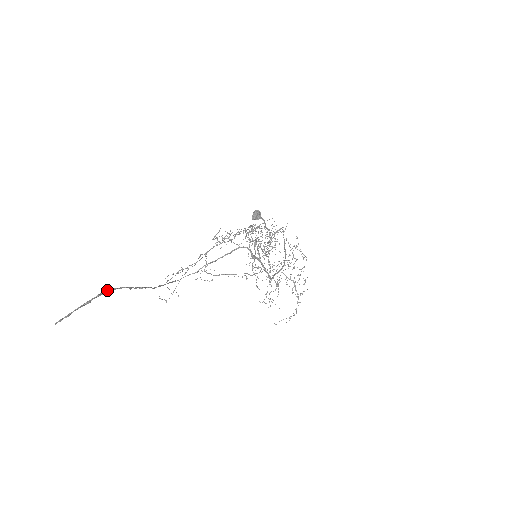
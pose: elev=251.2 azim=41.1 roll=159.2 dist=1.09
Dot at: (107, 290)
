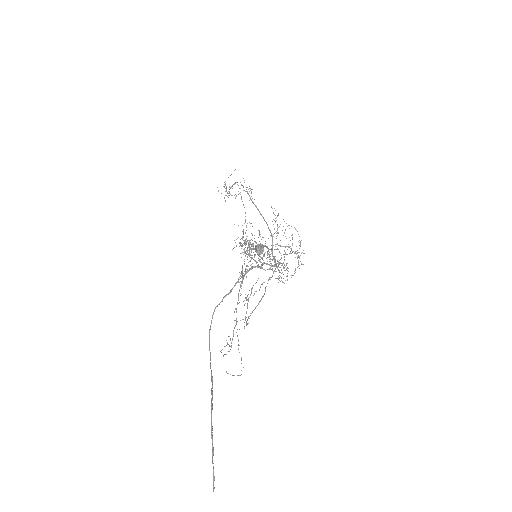
Dot at: (211, 423)
